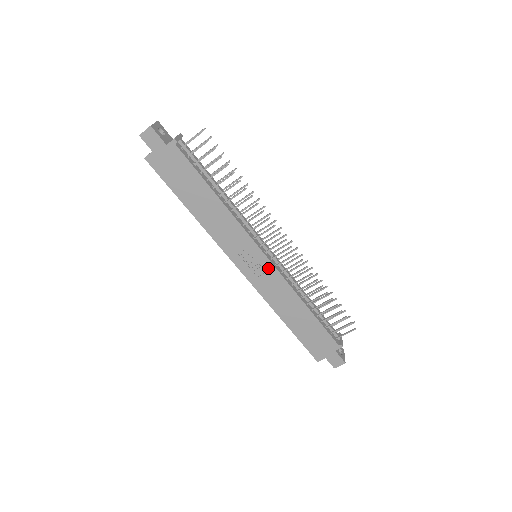
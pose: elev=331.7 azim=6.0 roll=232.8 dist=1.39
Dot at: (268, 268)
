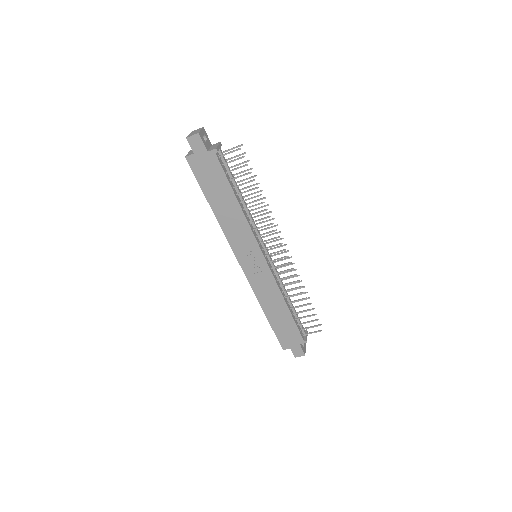
Dot at: (264, 269)
